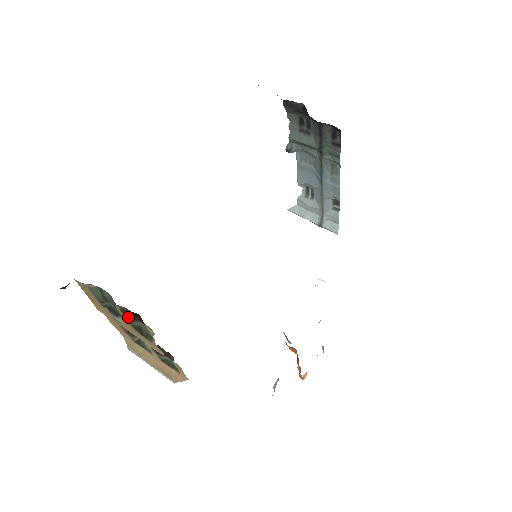
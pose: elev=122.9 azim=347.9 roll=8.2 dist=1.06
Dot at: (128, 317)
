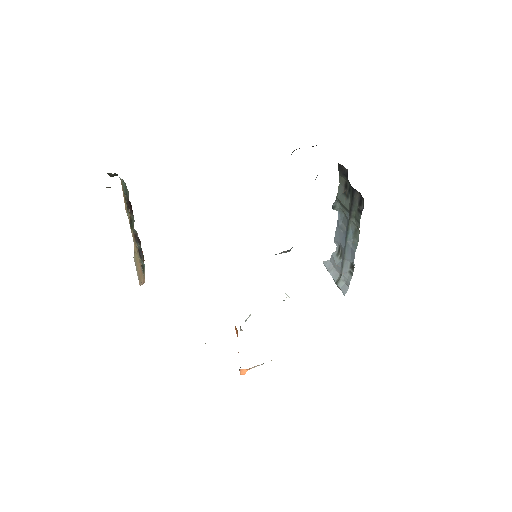
Dot at: (129, 208)
